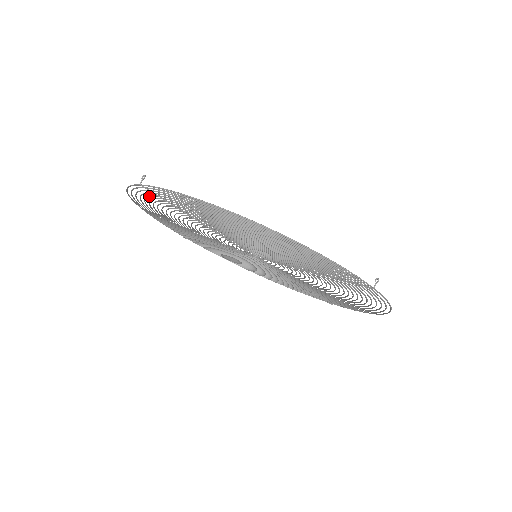
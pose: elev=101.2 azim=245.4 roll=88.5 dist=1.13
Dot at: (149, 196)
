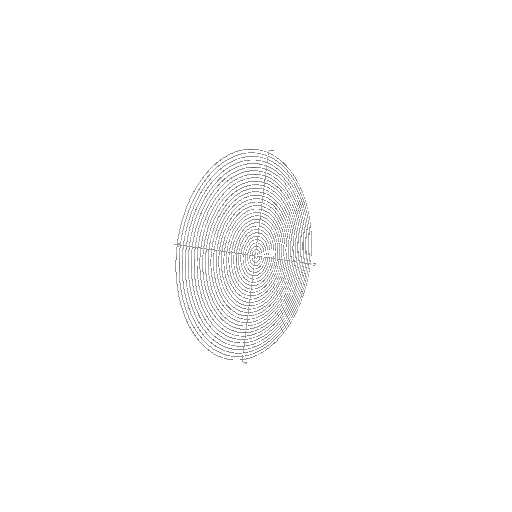
Dot at: (194, 223)
